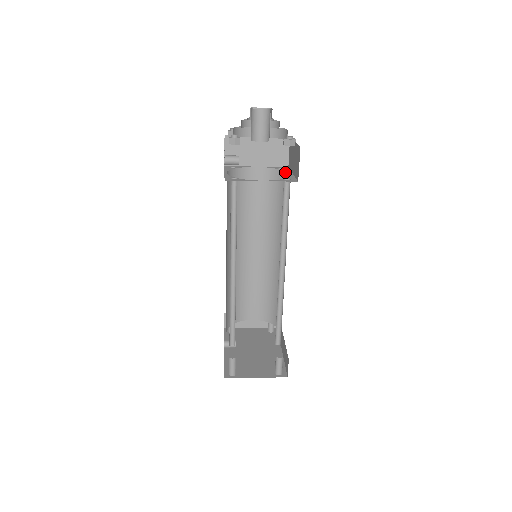
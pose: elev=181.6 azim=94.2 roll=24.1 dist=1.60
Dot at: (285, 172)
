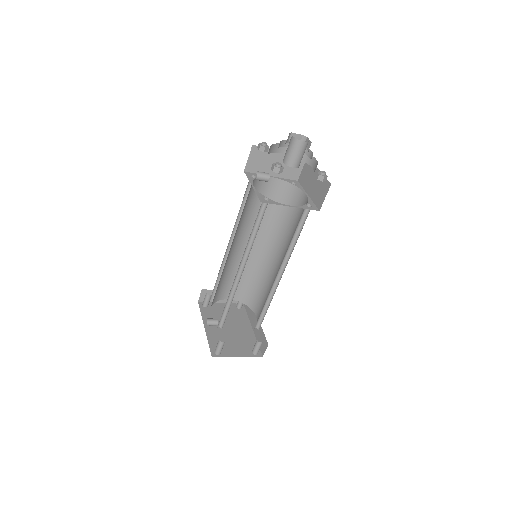
Dot at: (299, 189)
